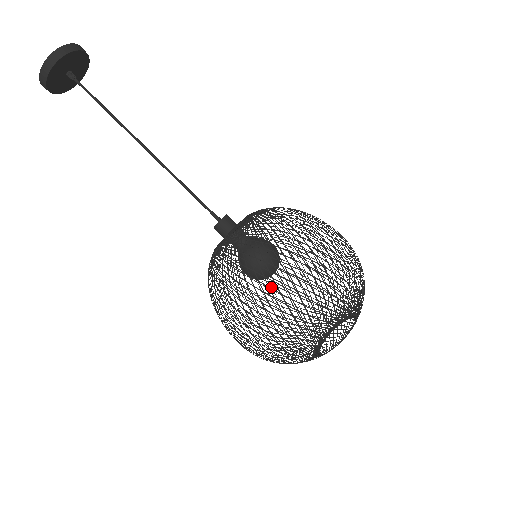
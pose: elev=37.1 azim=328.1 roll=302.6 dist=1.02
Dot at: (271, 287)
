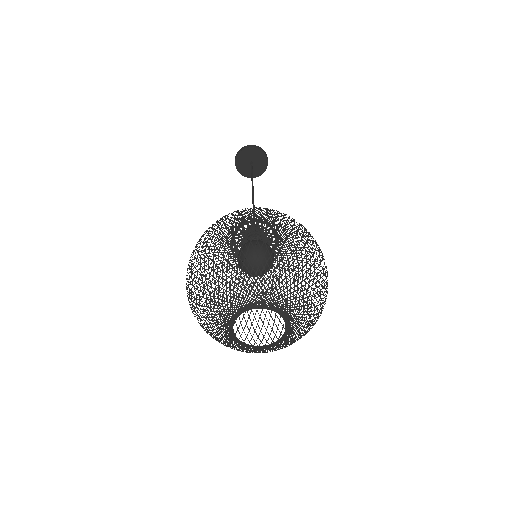
Dot at: occluded
